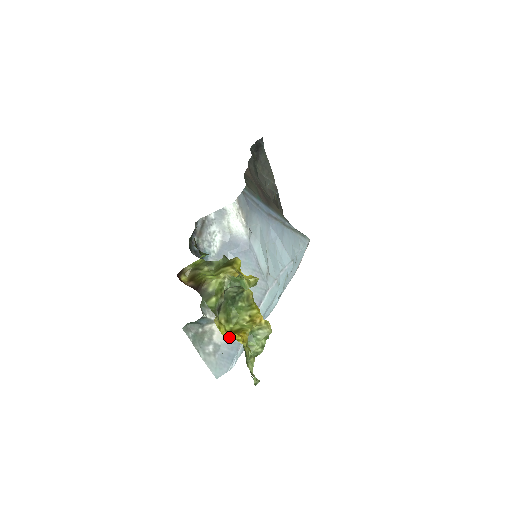
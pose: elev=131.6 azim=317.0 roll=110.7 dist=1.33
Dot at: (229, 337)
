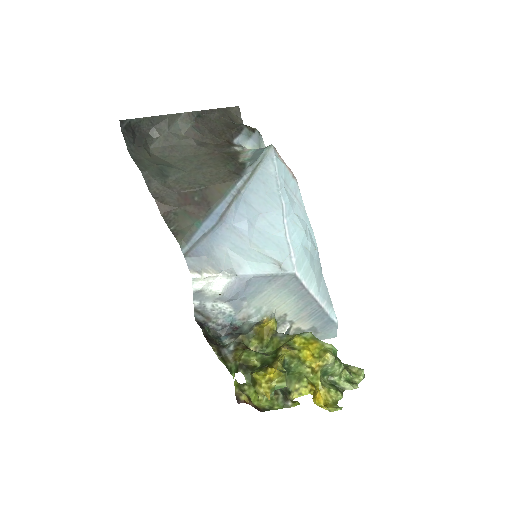
Dot at: (313, 391)
